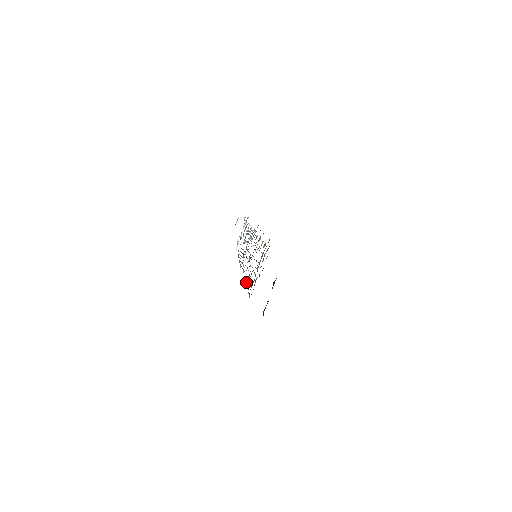
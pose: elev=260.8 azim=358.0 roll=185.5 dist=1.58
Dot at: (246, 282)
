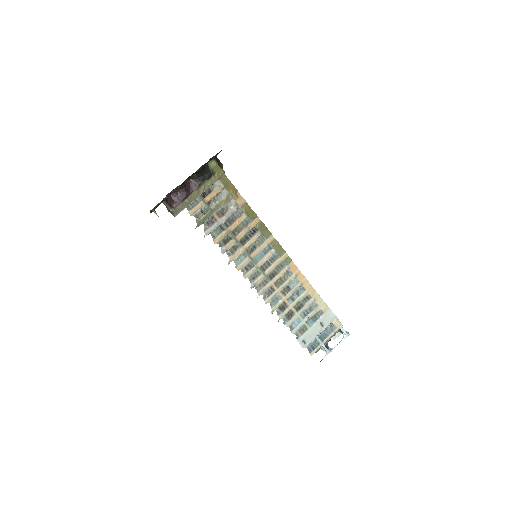
Dot at: (222, 251)
